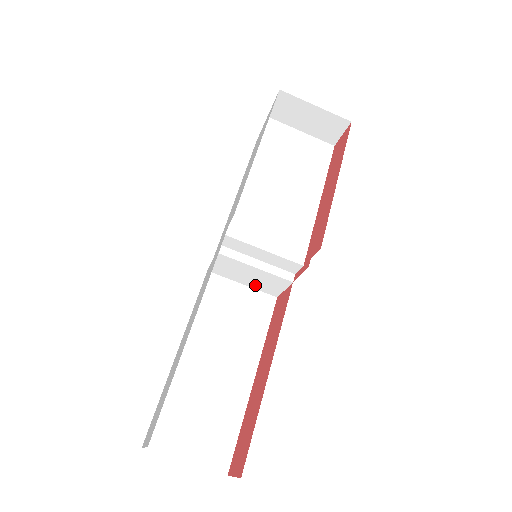
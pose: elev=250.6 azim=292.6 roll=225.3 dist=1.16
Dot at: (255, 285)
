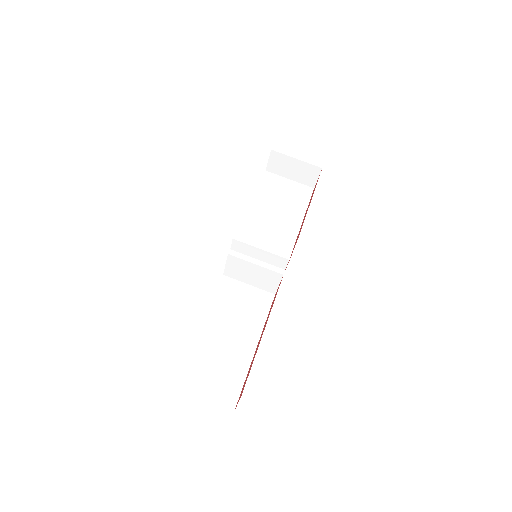
Dot at: (258, 284)
